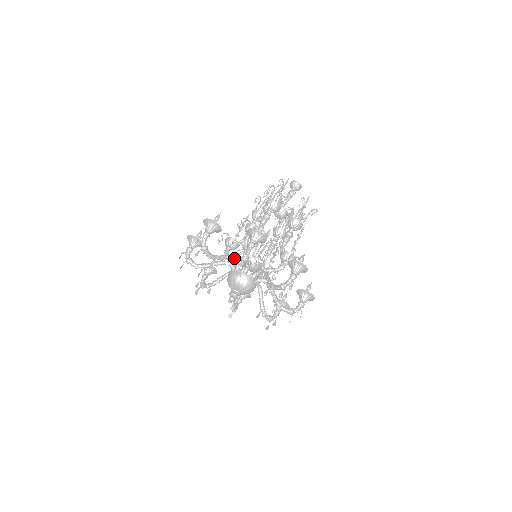
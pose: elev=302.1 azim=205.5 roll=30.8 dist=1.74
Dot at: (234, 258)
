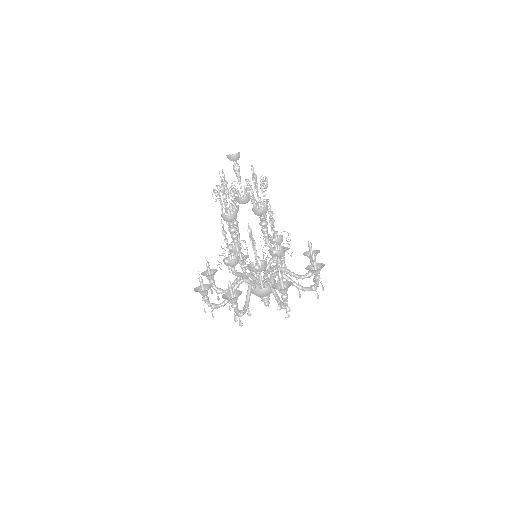
Dot at: (240, 283)
